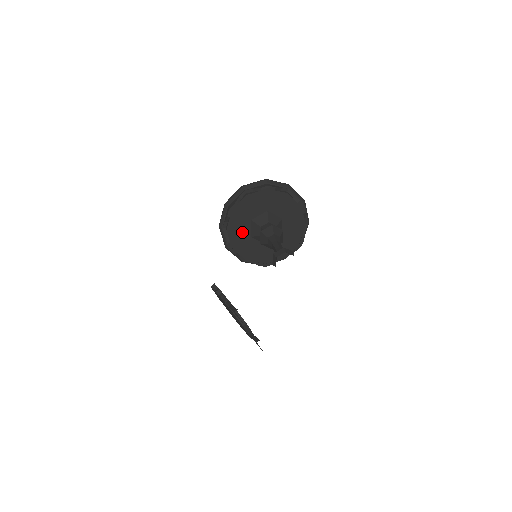
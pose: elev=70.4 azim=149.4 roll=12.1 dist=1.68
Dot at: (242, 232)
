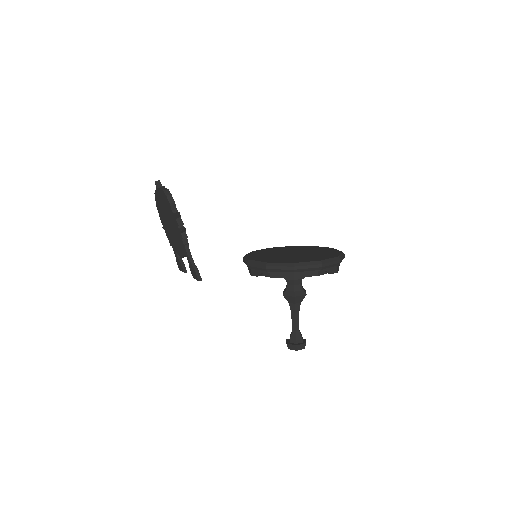
Dot at: occluded
